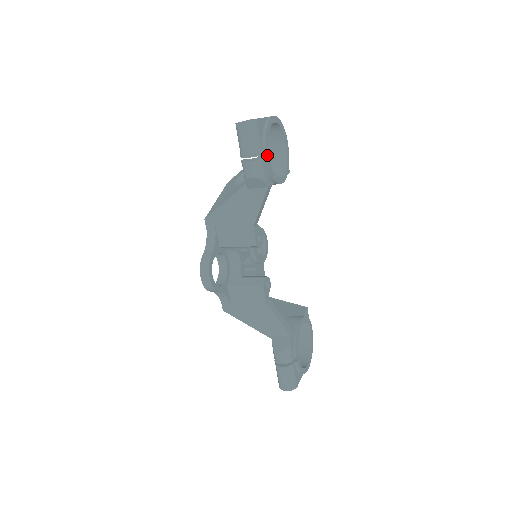
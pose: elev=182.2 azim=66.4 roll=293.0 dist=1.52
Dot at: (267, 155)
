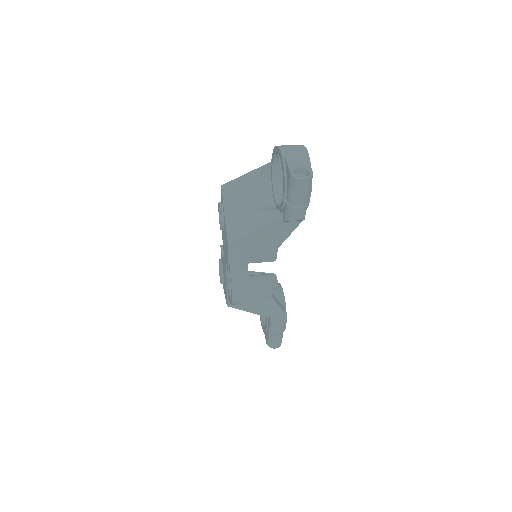
Dot at: (276, 169)
